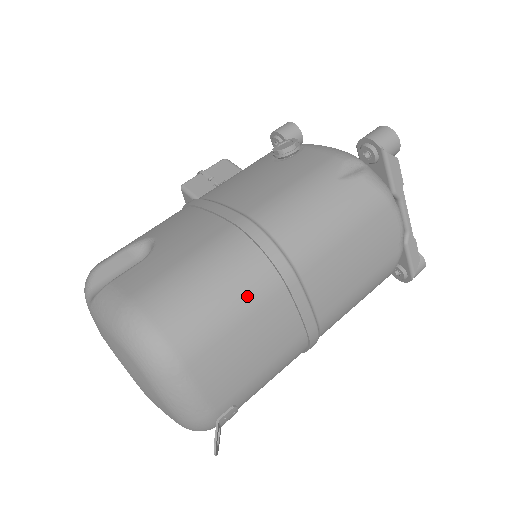
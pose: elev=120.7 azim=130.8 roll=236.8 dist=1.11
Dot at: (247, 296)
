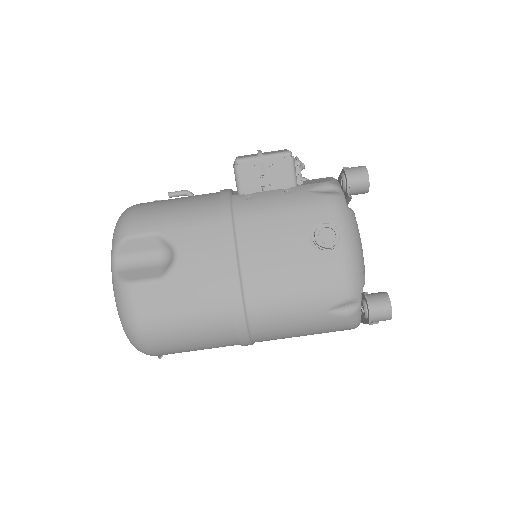
Dot at: (212, 345)
